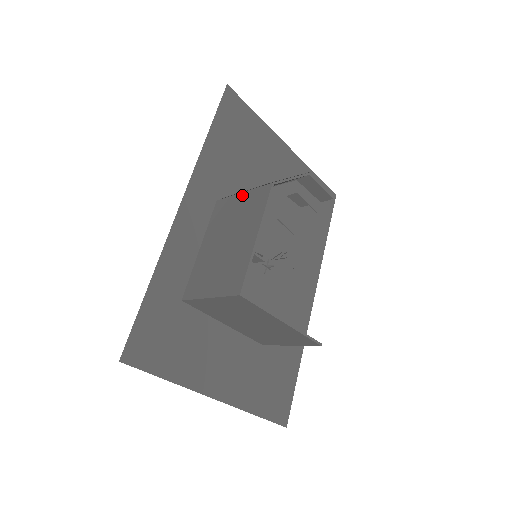
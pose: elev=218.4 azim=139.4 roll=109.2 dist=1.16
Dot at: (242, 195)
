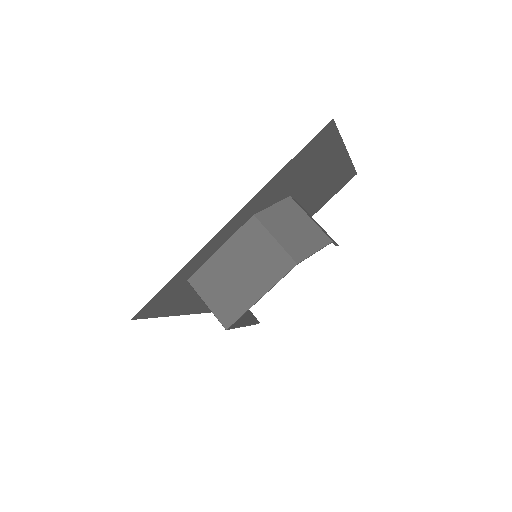
Dot at: (273, 242)
